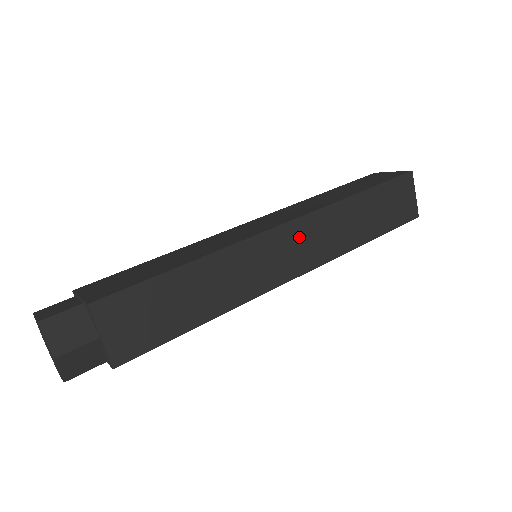
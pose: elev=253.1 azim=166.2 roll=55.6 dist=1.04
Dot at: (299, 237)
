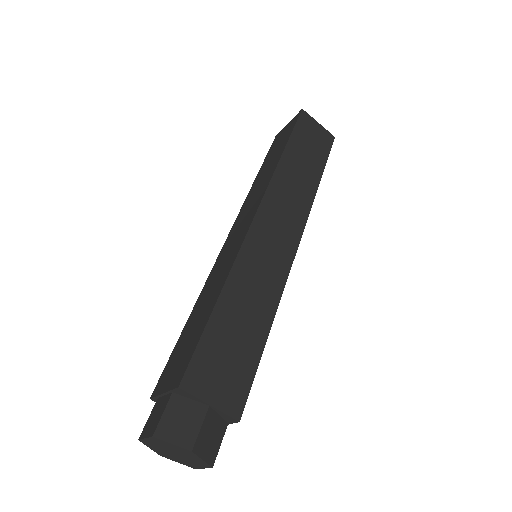
Dot at: (274, 214)
